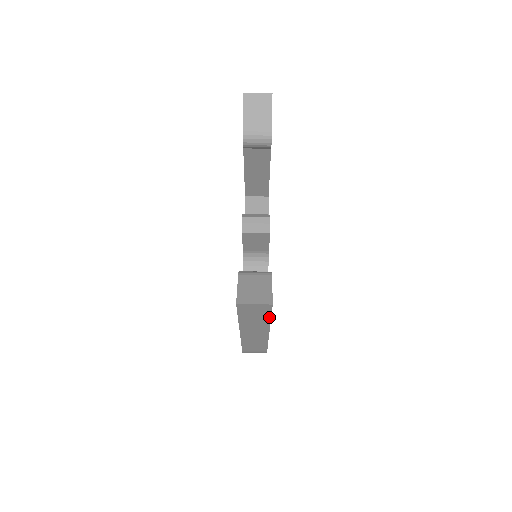
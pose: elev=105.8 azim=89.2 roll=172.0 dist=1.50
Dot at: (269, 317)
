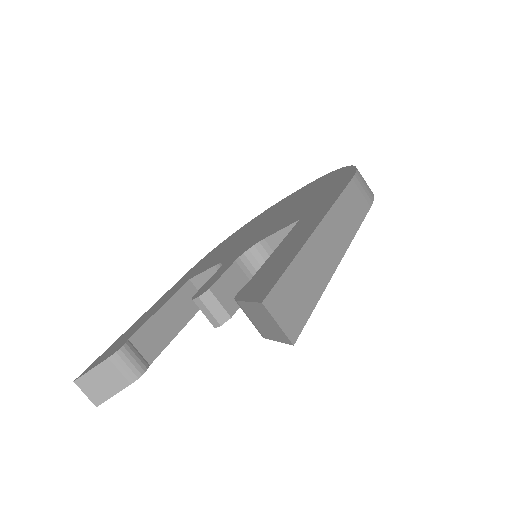
Dot at: occluded
